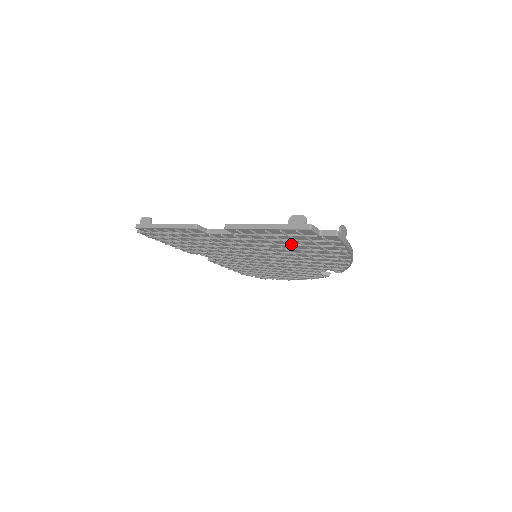
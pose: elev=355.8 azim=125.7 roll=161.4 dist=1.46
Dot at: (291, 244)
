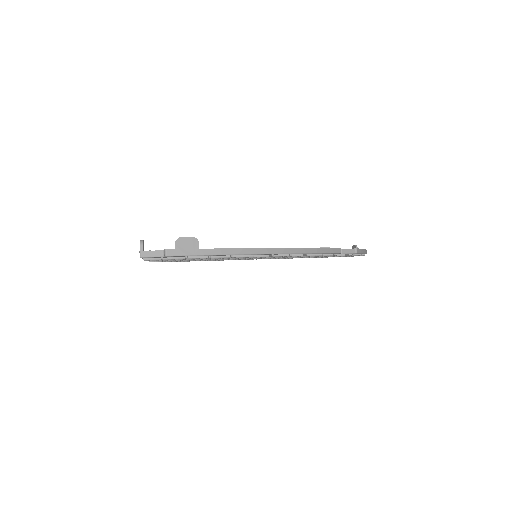
Dot at: occluded
